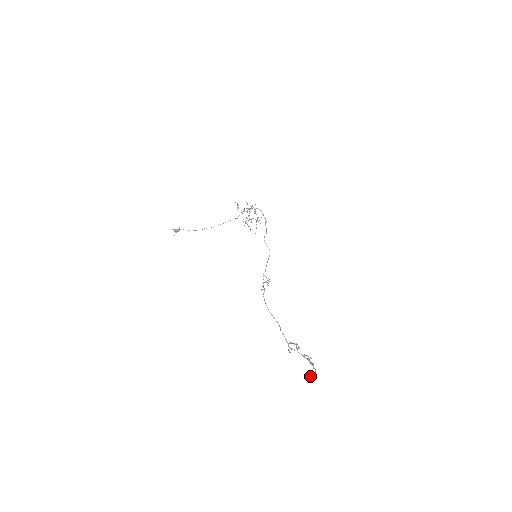
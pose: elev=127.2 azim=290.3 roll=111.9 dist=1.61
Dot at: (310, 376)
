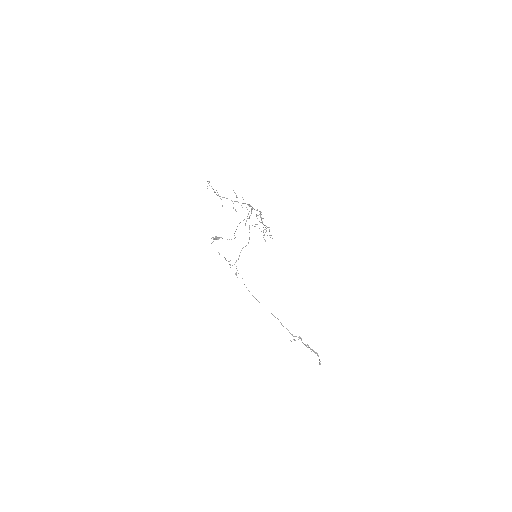
Dot at: (320, 363)
